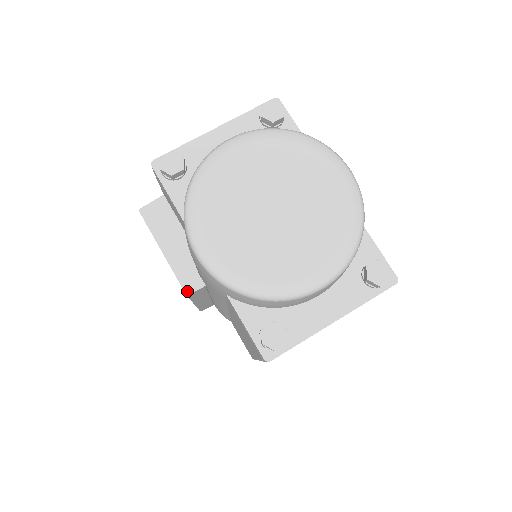
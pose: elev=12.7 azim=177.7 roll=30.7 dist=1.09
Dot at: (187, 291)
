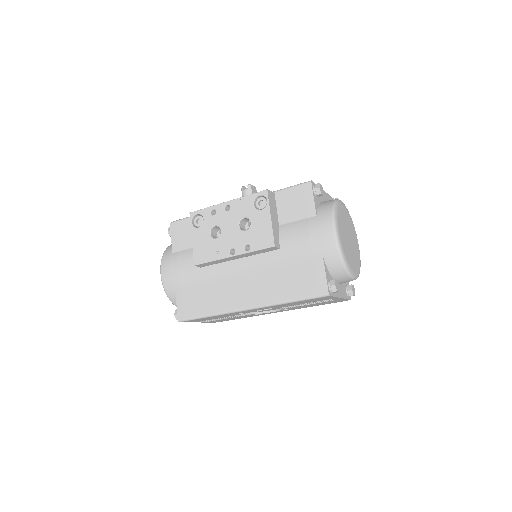
Dot at: (275, 245)
